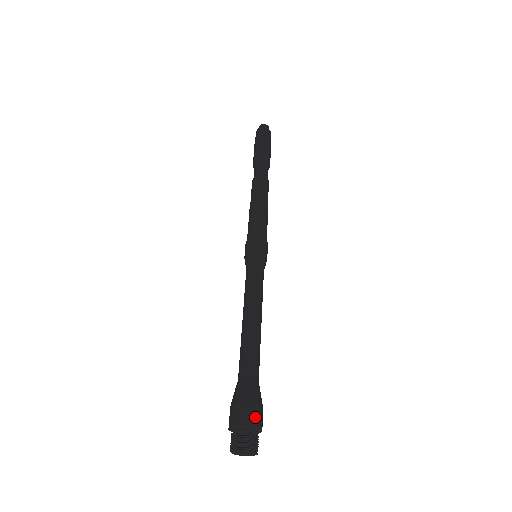
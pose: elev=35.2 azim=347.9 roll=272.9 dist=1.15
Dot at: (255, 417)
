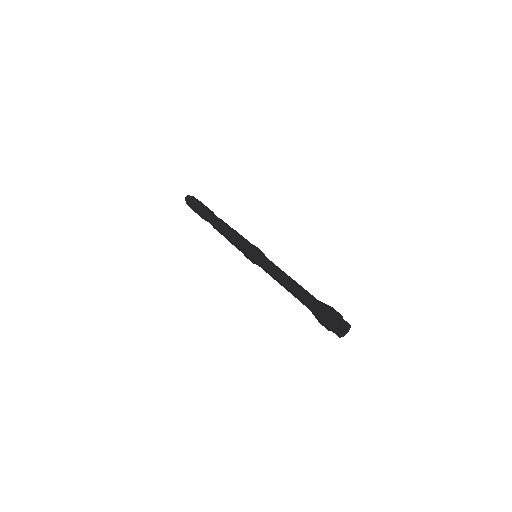
Dot at: (331, 314)
